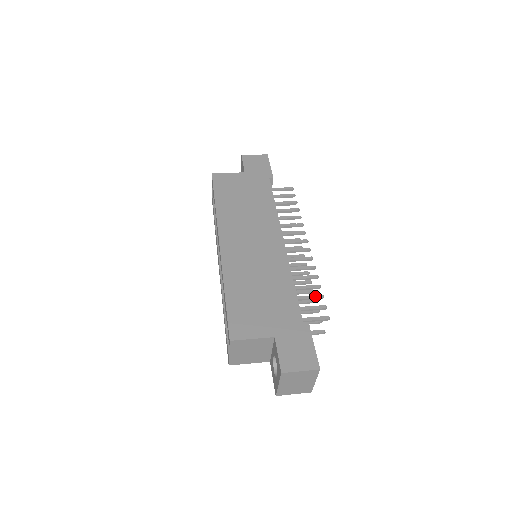
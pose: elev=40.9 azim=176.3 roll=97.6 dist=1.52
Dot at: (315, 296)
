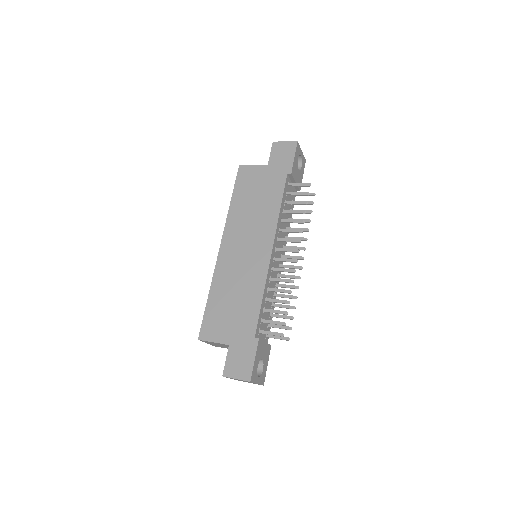
Dot at: (280, 312)
